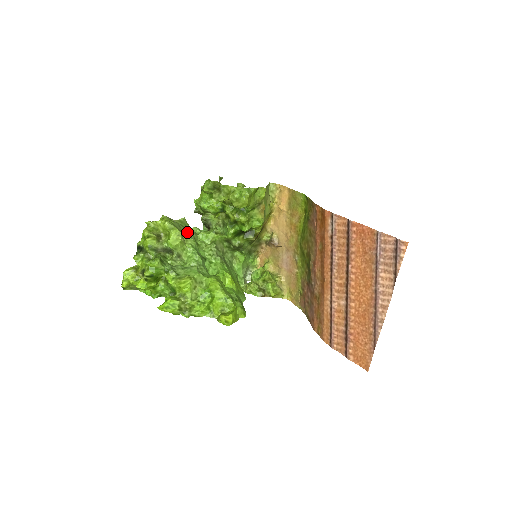
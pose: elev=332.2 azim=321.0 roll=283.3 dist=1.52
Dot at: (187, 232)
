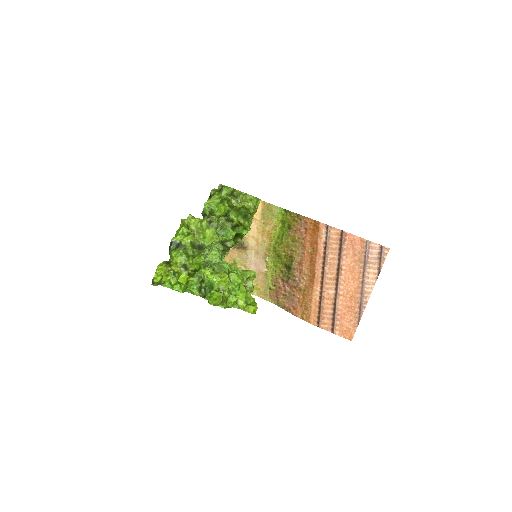
Dot at: occluded
